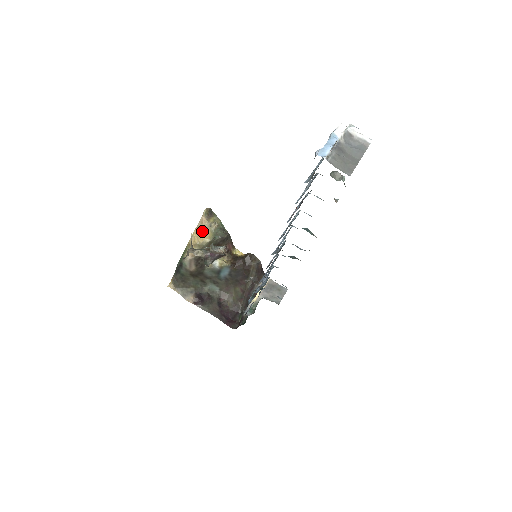
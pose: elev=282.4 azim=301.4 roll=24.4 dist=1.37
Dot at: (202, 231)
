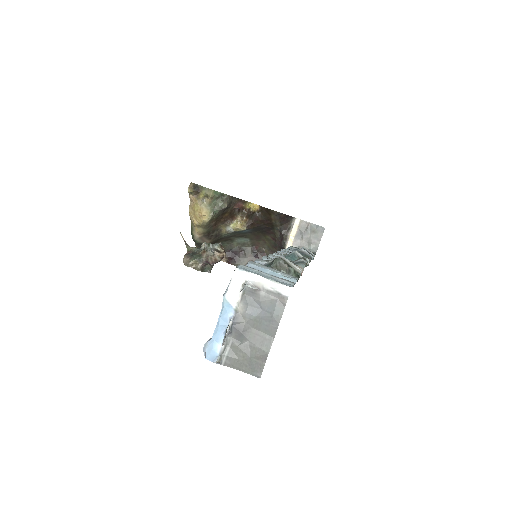
Dot at: (196, 211)
